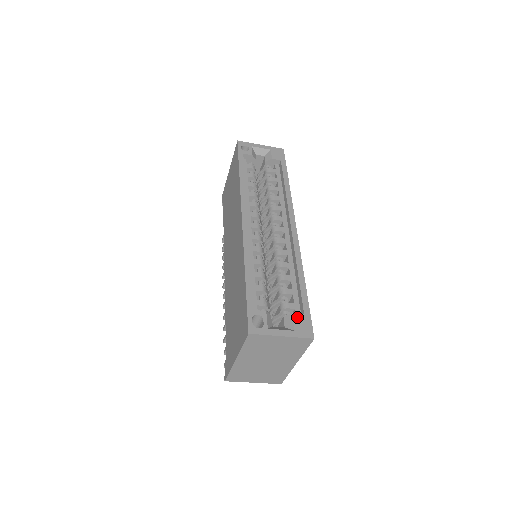
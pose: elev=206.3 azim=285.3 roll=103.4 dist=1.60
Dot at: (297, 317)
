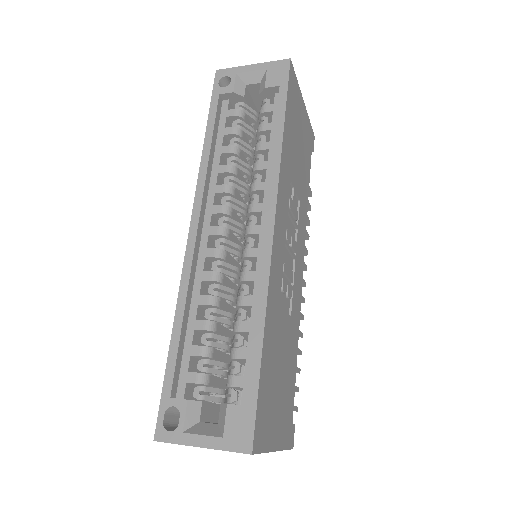
Dot at: (233, 411)
